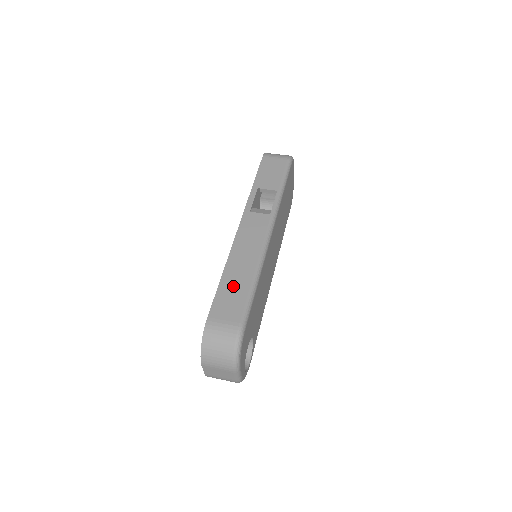
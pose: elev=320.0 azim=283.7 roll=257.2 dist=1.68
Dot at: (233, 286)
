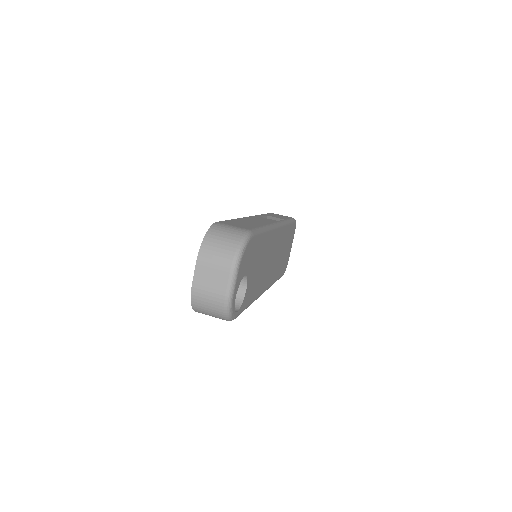
Dot at: (243, 223)
